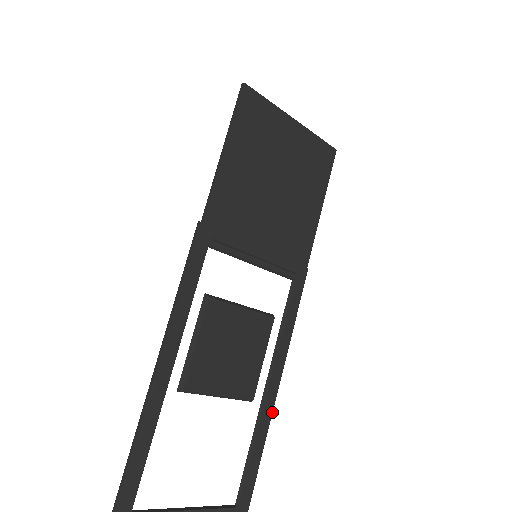
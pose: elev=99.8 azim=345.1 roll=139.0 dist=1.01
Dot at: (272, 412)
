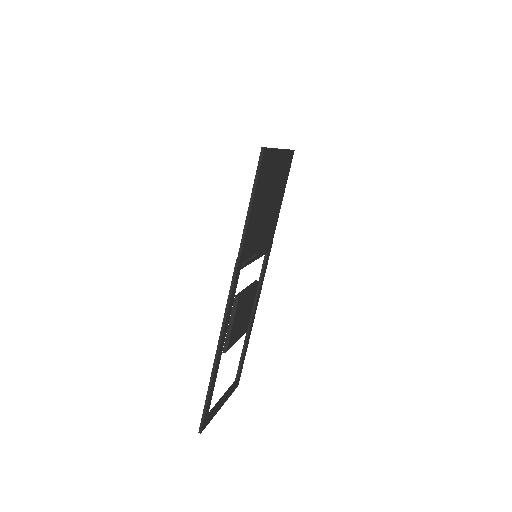
Dot at: occluded
